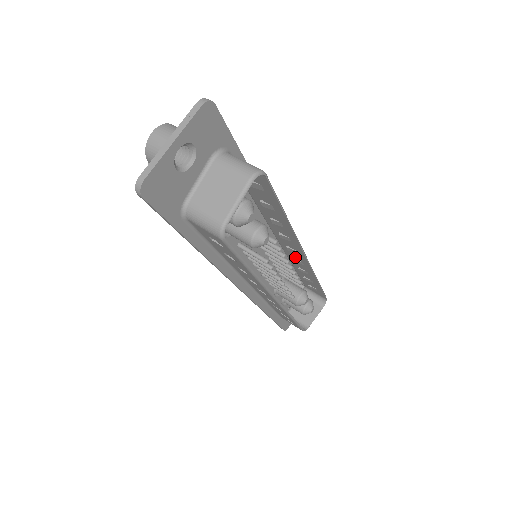
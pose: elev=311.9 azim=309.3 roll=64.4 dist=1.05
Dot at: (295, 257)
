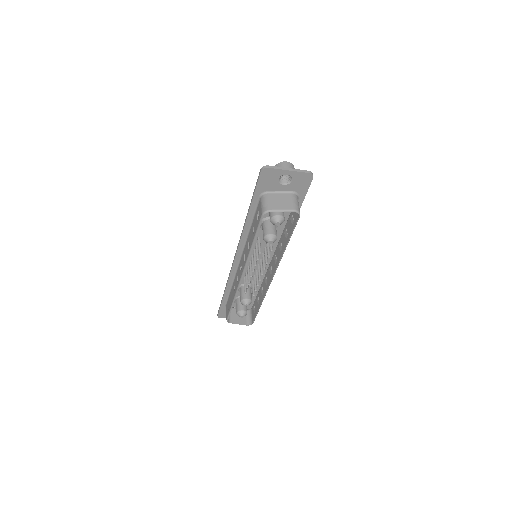
Dot at: (268, 278)
